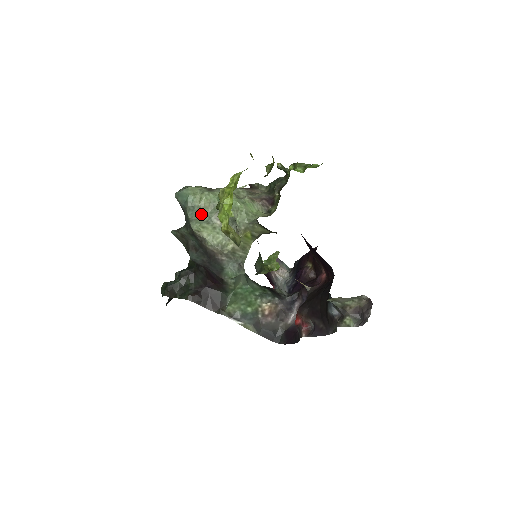
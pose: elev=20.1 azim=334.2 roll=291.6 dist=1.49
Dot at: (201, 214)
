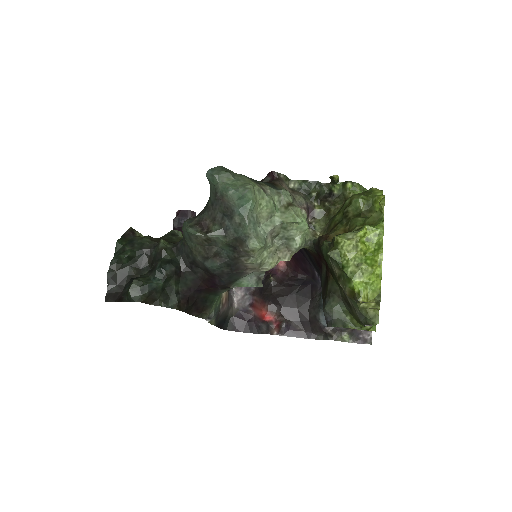
Dot at: (258, 227)
